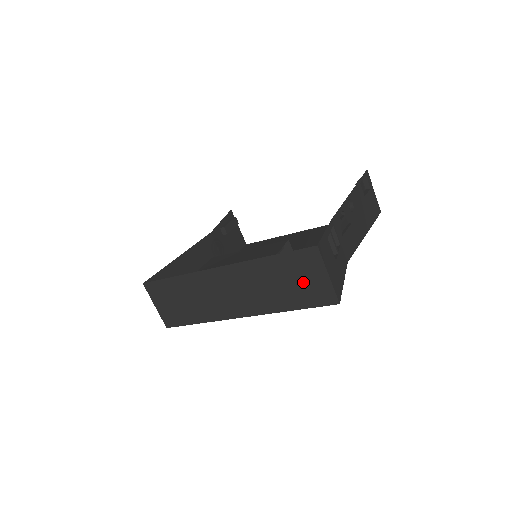
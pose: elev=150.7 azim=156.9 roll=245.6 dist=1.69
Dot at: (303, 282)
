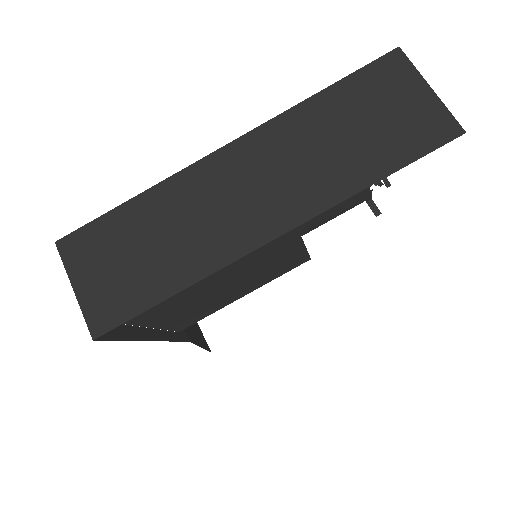
Dot at: (388, 116)
